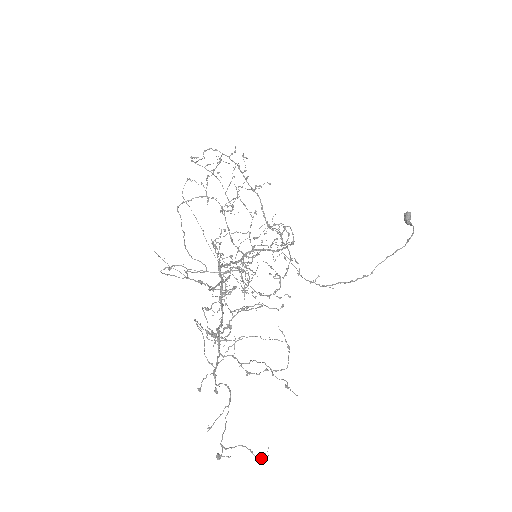
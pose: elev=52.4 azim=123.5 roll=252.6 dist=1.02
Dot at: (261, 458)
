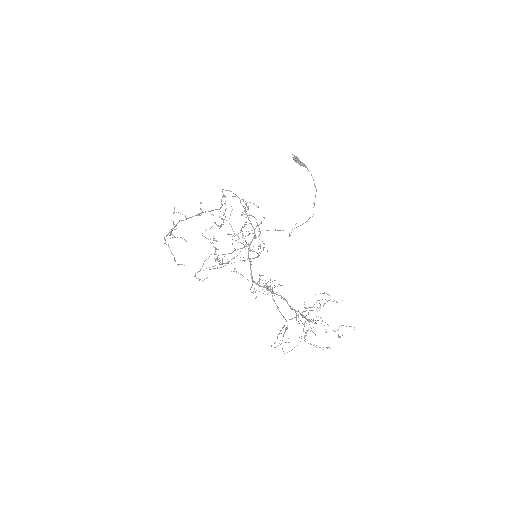
Dot at: occluded
